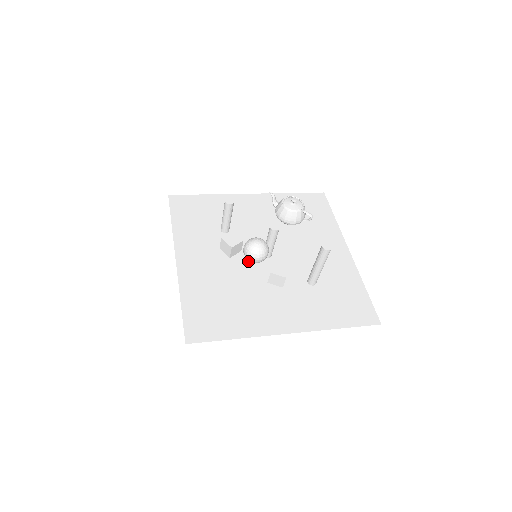
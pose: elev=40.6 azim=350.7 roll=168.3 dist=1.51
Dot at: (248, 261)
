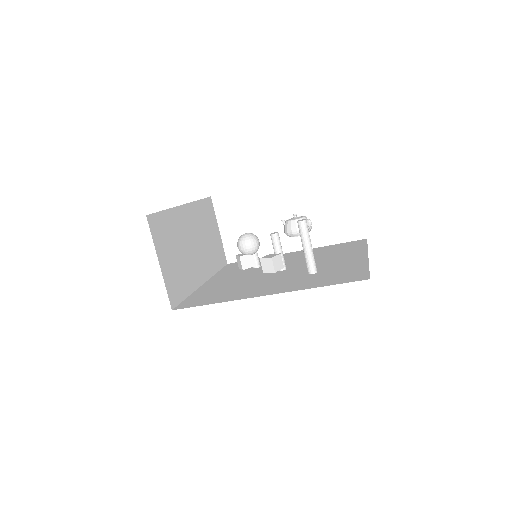
Dot at: (262, 274)
